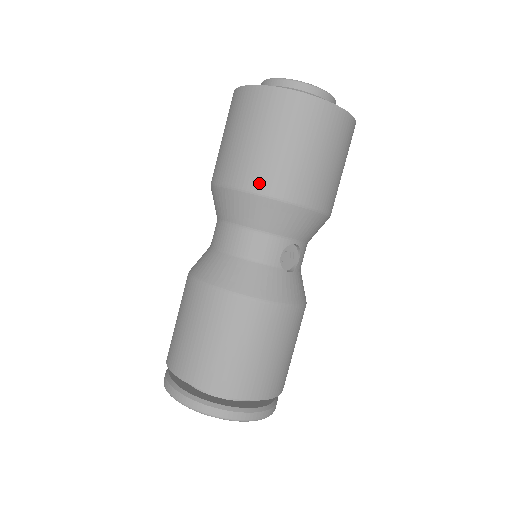
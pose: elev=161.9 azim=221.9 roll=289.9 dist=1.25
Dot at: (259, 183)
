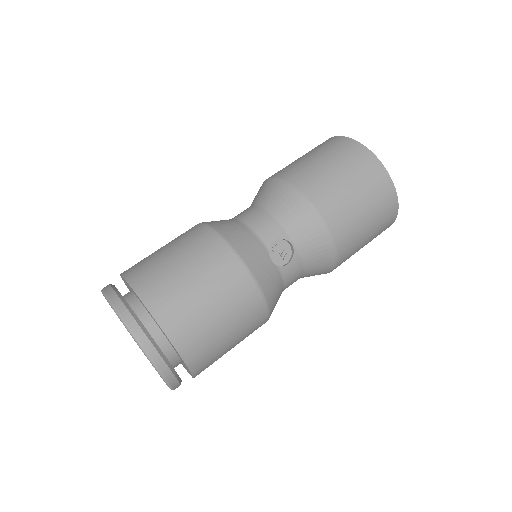
Dot at: (294, 178)
